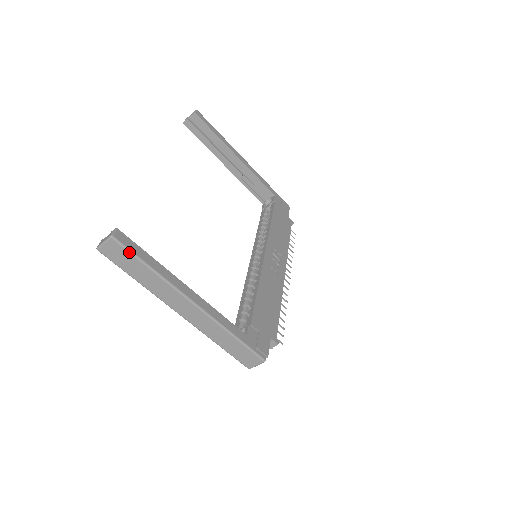
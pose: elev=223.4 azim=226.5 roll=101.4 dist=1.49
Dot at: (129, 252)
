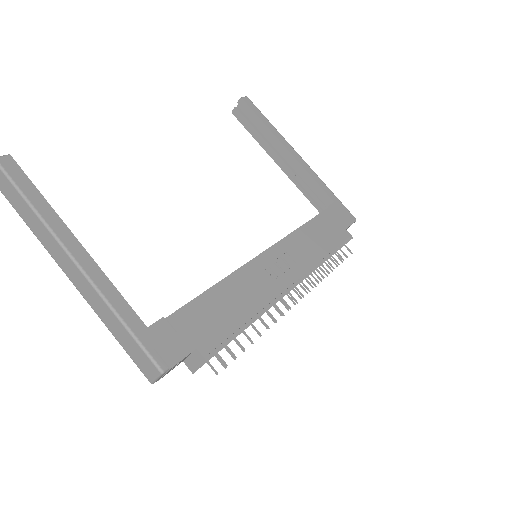
Dot at: (9, 180)
